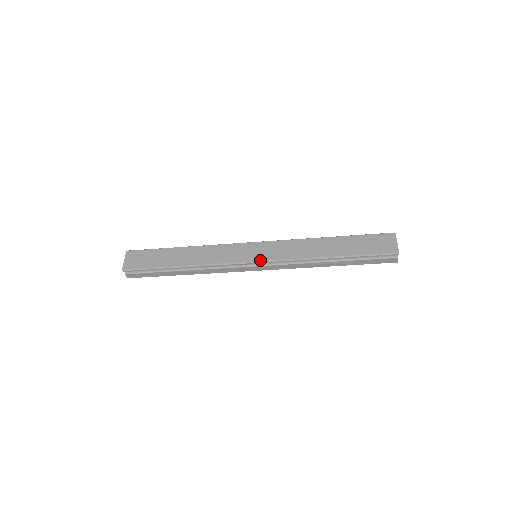
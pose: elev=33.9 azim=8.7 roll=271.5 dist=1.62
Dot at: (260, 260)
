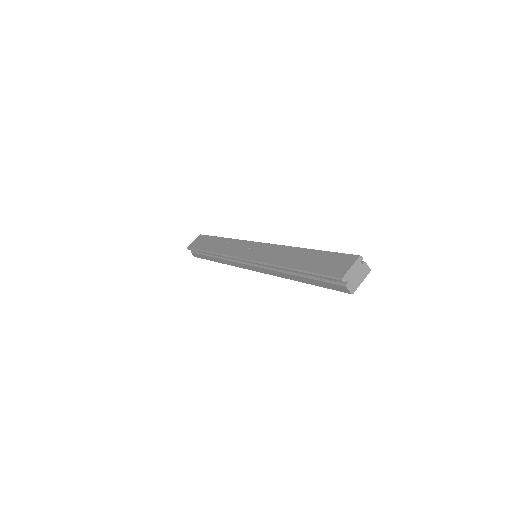
Dot at: (247, 258)
